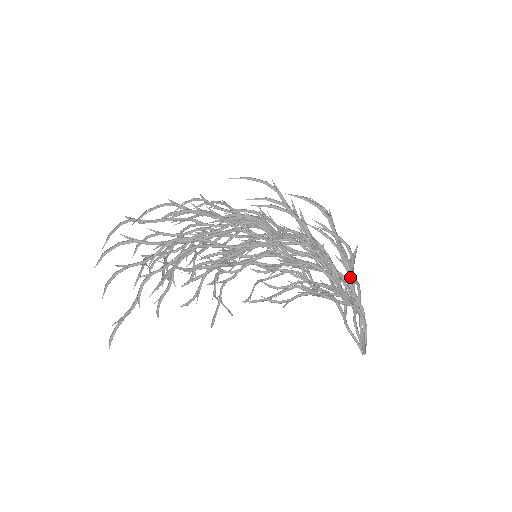
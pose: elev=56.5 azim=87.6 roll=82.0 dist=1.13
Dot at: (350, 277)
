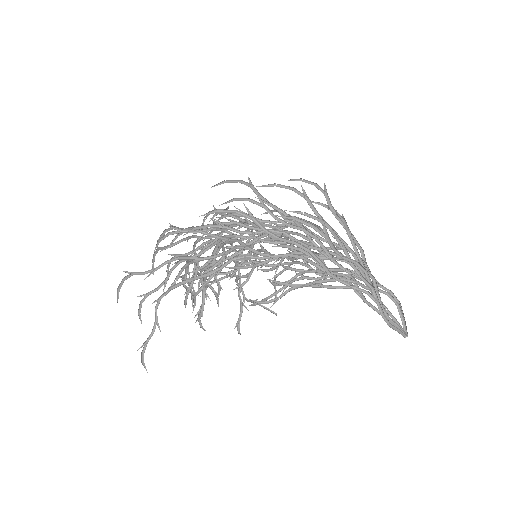
Dot at: (338, 258)
